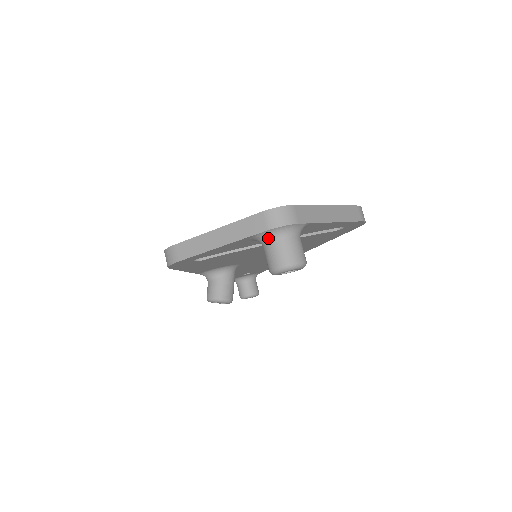
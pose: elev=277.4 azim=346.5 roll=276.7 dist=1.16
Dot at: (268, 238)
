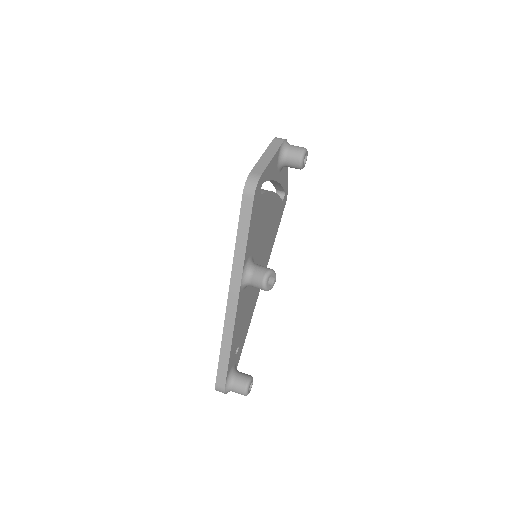
Dot at: (286, 146)
